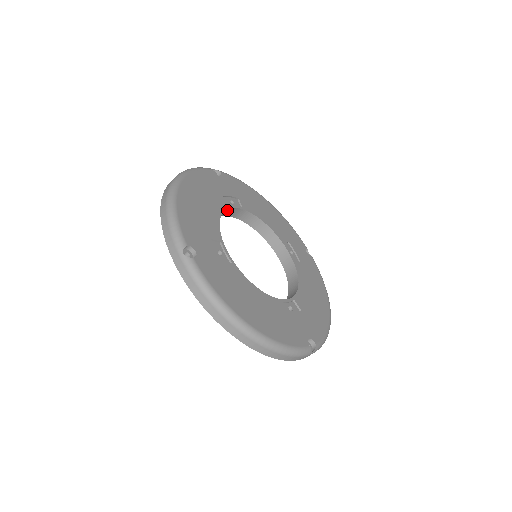
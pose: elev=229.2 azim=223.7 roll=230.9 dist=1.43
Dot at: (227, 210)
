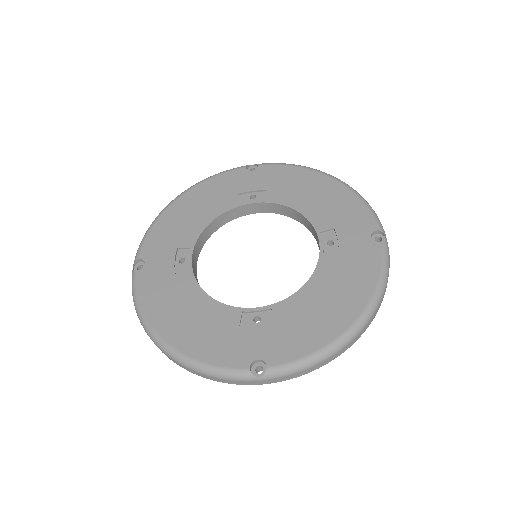
Dot at: (240, 209)
